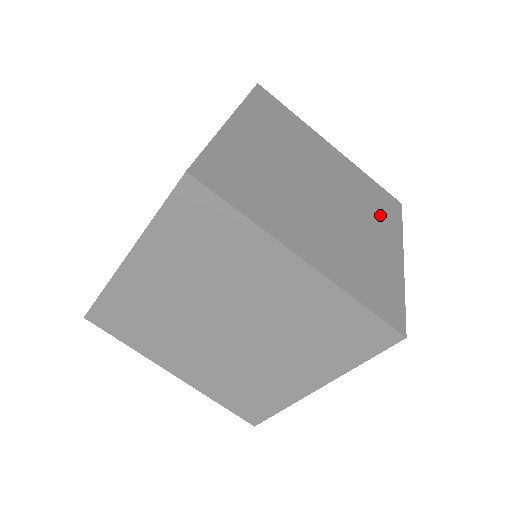
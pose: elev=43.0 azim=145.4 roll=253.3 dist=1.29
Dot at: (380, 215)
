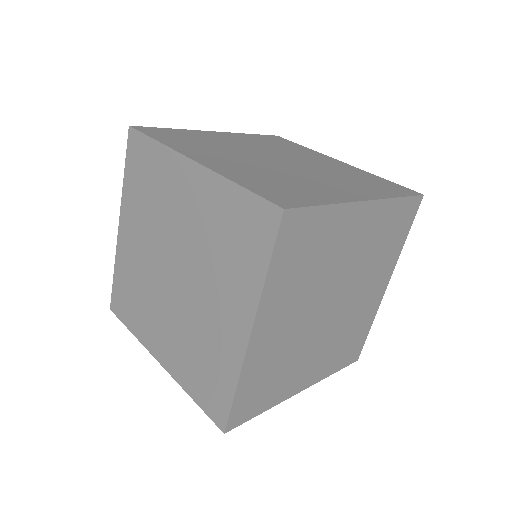
Dot at: (364, 185)
